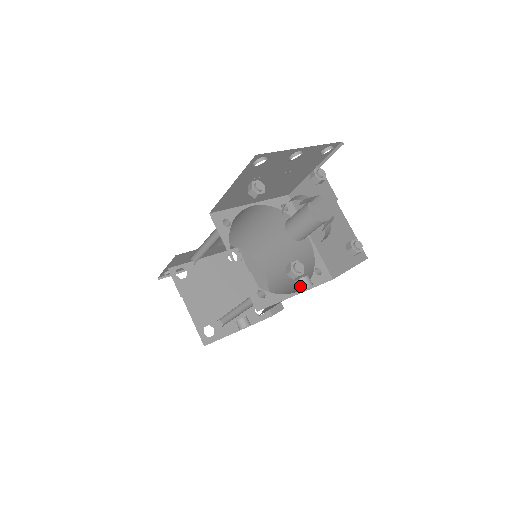
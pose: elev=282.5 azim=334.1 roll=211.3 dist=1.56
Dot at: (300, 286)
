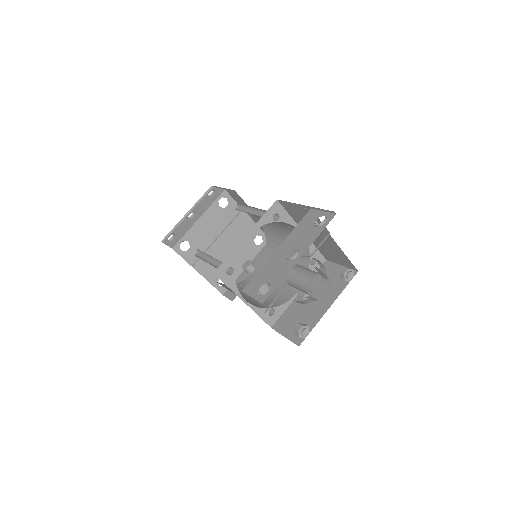
Dot at: (302, 300)
